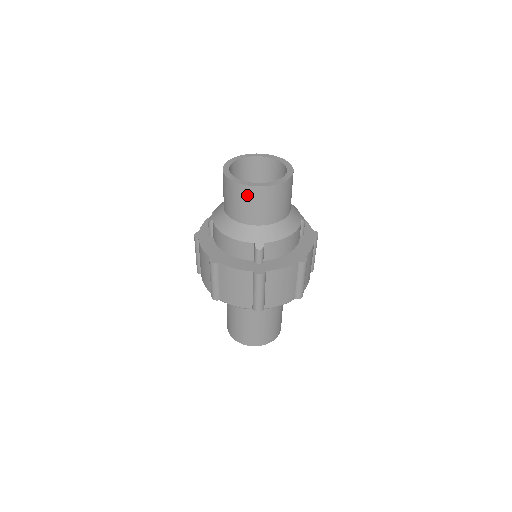
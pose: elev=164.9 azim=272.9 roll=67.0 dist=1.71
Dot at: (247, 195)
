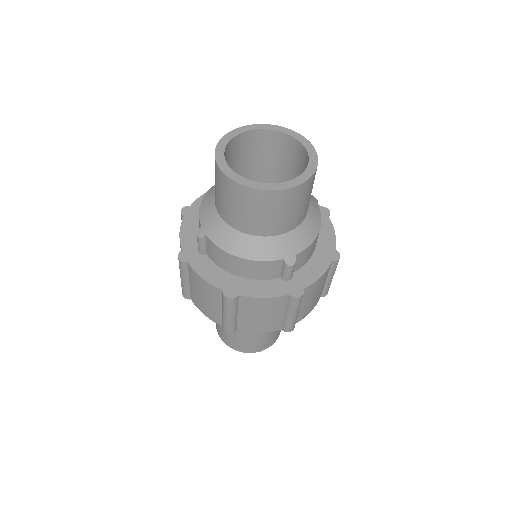
Dot at: (272, 202)
